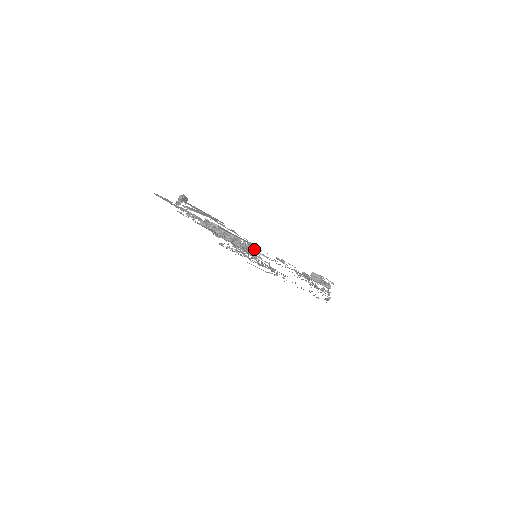
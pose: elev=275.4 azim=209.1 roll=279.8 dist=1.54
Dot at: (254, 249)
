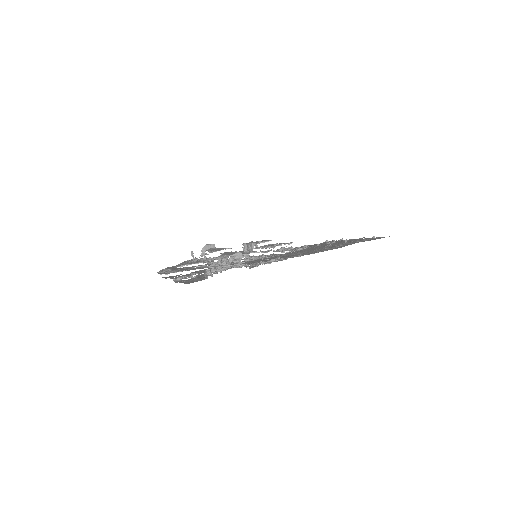
Dot at: (191, 273)
